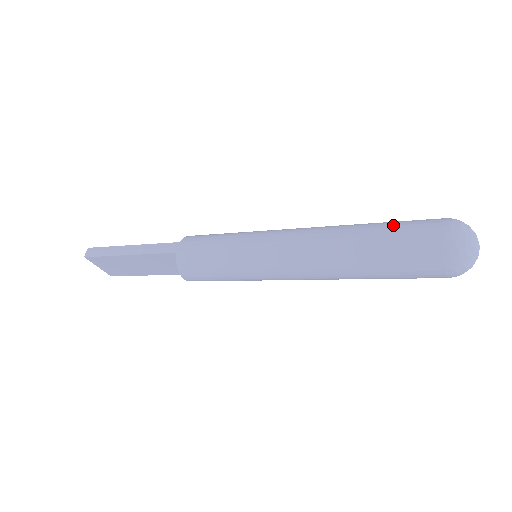
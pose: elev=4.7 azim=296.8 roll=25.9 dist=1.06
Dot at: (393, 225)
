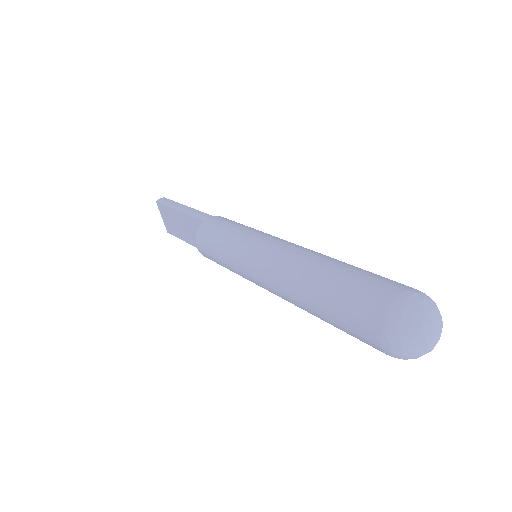
Dot at: (367, 271)
